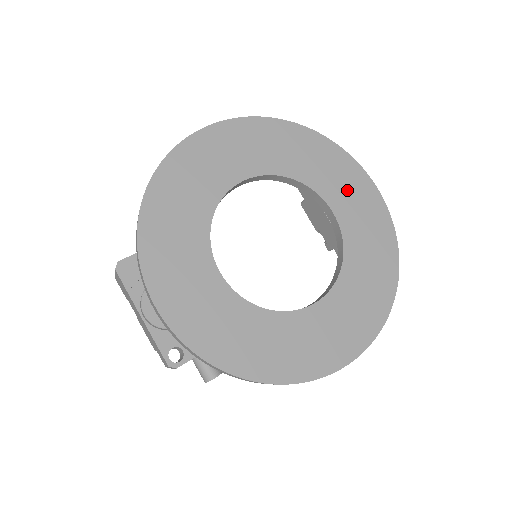
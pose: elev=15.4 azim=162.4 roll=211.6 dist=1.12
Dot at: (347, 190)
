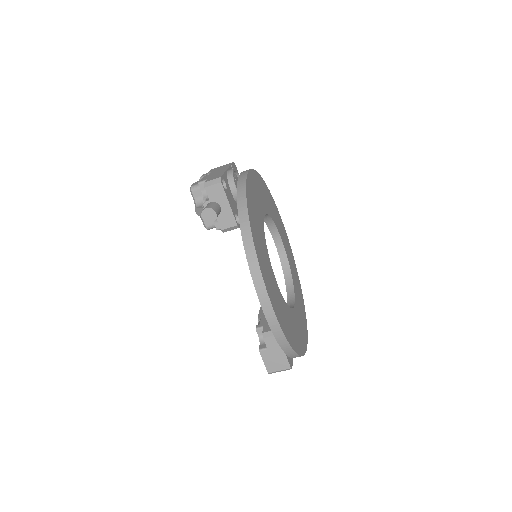
Dot at: (301, 315)
